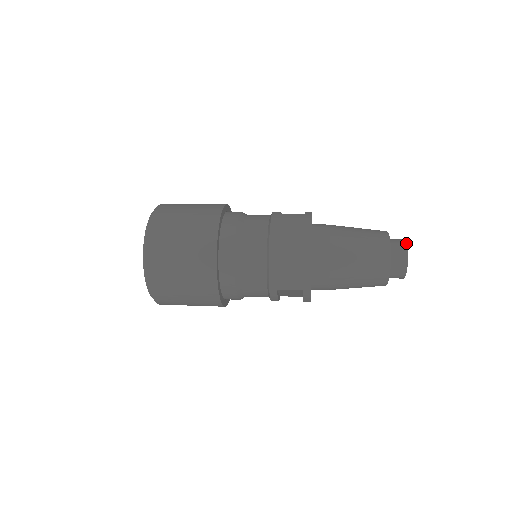
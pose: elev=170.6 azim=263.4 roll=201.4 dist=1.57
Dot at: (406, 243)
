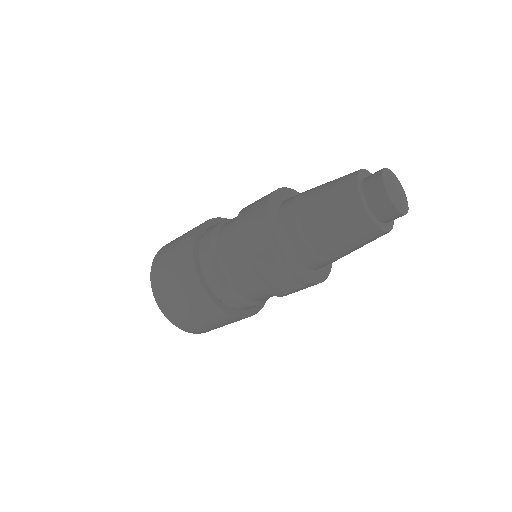
Dot at: (385, 168)
